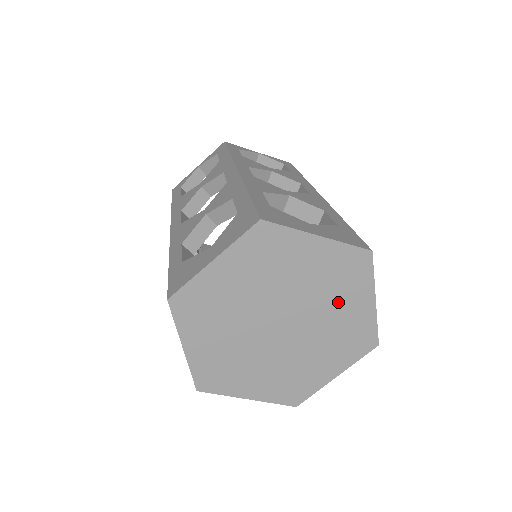
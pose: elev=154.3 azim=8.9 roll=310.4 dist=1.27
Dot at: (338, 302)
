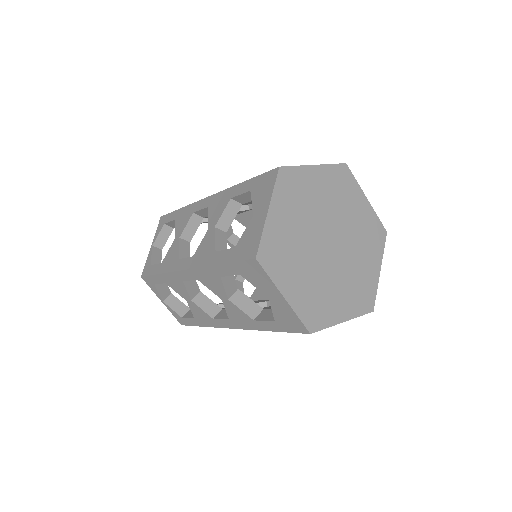
Dot at: (350, 210)
